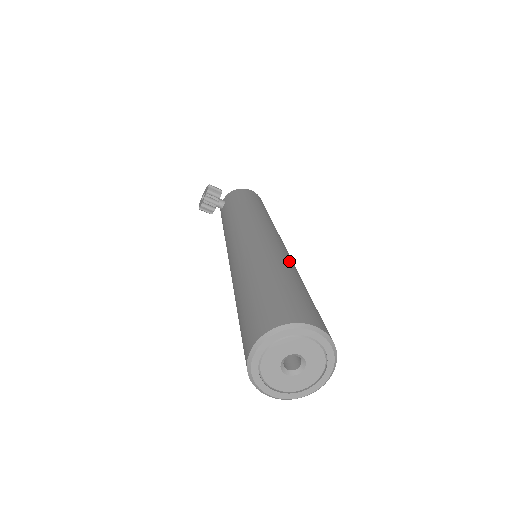
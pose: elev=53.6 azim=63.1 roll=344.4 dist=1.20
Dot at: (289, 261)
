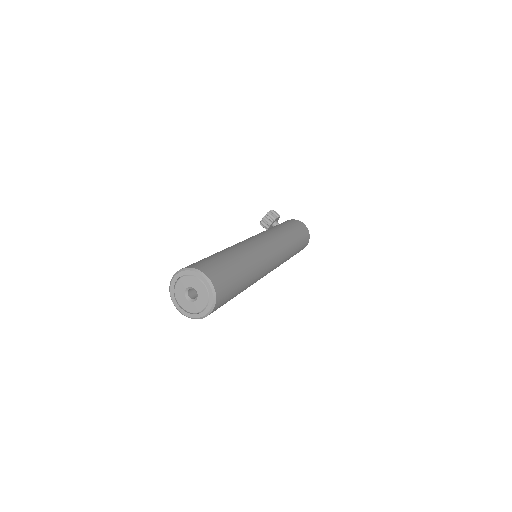
Dot at: (252, 256)
